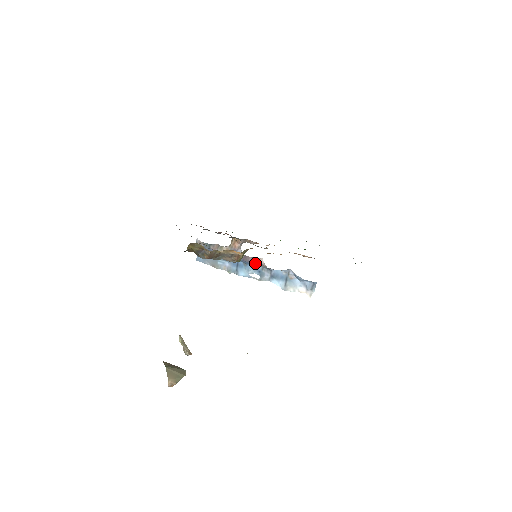
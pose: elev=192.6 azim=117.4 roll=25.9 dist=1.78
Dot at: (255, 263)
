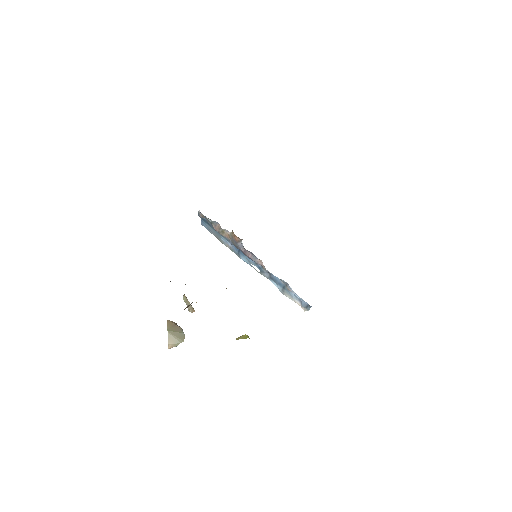
Dot at: (255, 261)
